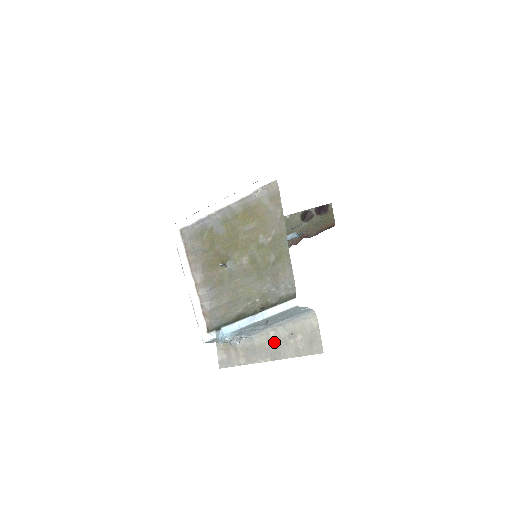
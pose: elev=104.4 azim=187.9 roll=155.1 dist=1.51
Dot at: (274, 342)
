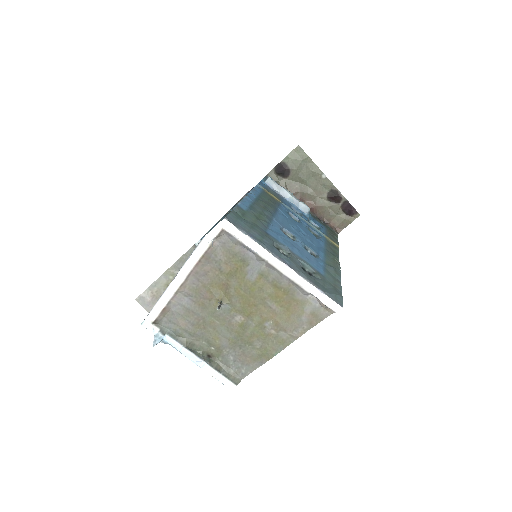
Dot at: occluded
